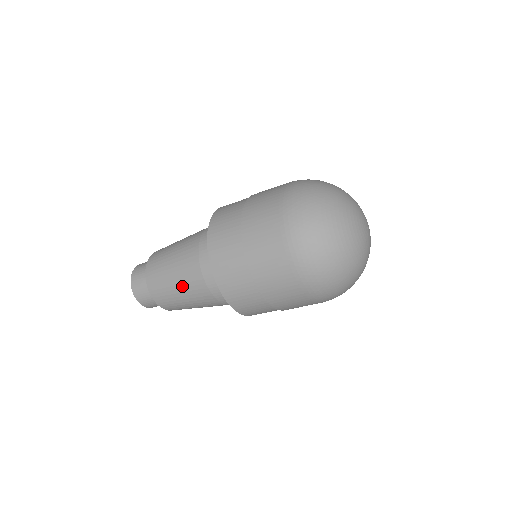
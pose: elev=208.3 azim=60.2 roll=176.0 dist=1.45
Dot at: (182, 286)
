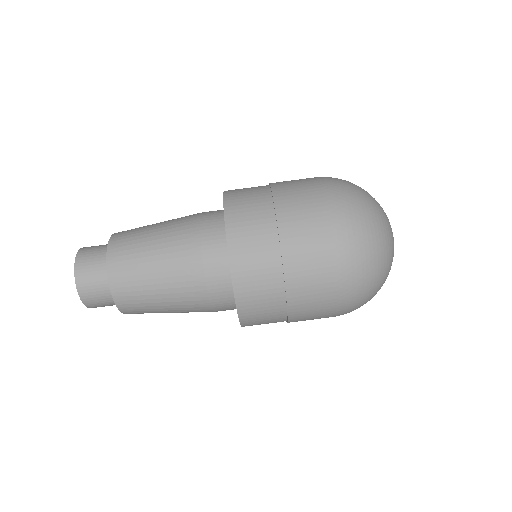
Dot at: (164, 263)
